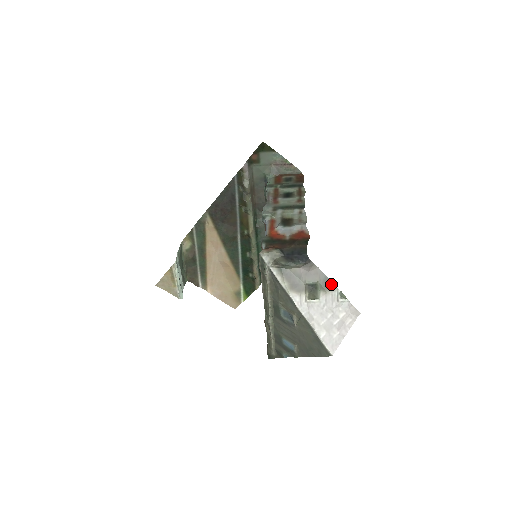
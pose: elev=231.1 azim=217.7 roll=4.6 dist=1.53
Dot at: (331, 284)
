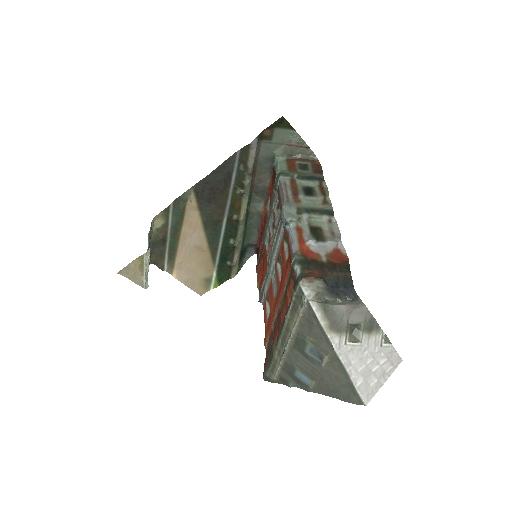
Dot at: (376, 326)
